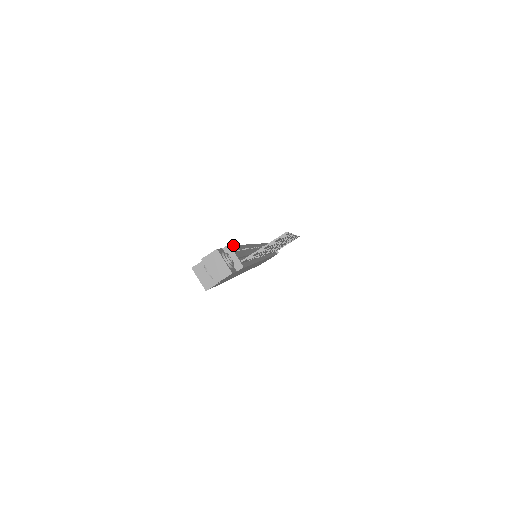
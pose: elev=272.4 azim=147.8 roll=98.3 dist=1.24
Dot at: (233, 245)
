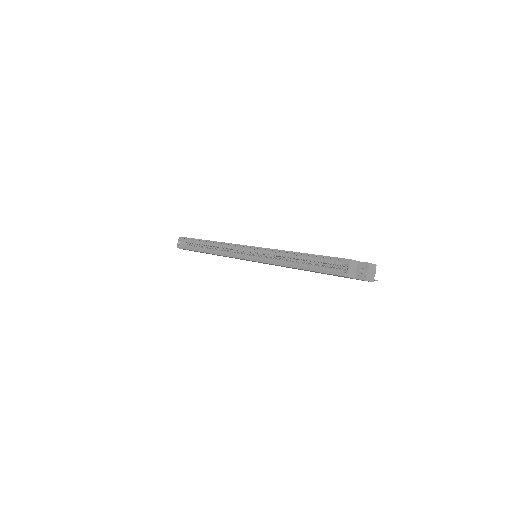
Dot at: occluded
